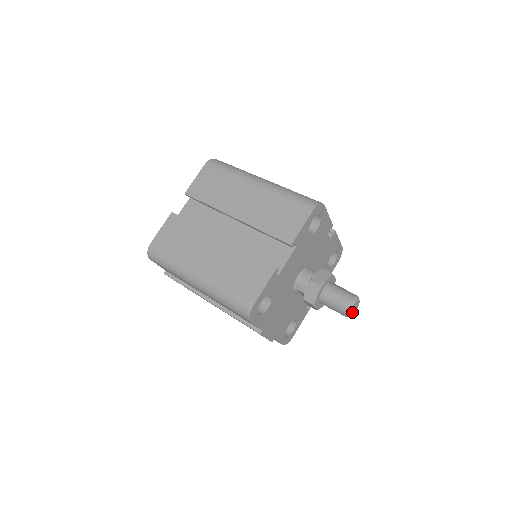
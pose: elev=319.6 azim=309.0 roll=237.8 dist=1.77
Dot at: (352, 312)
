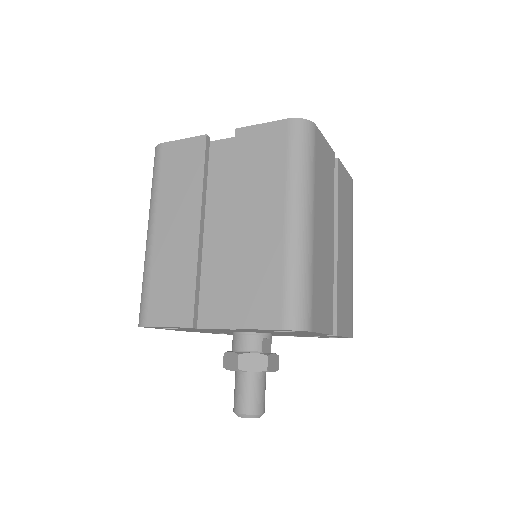
Dot at: occluded
